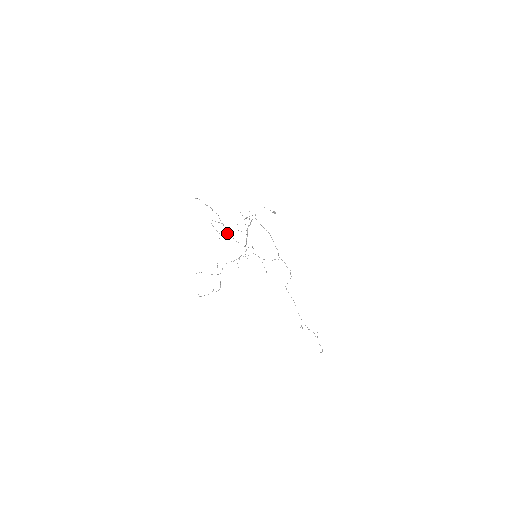
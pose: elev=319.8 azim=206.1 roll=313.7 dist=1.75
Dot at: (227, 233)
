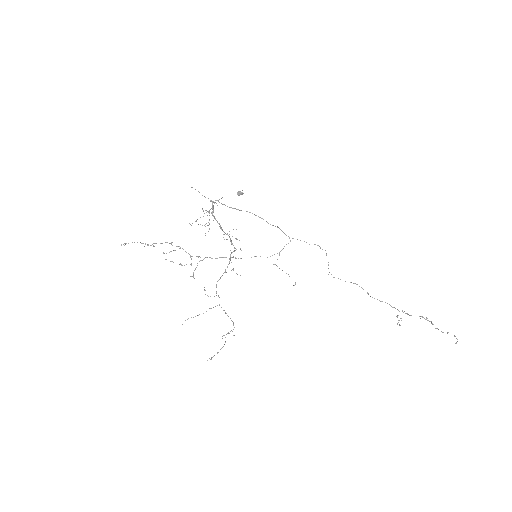
Dot at: occluded
